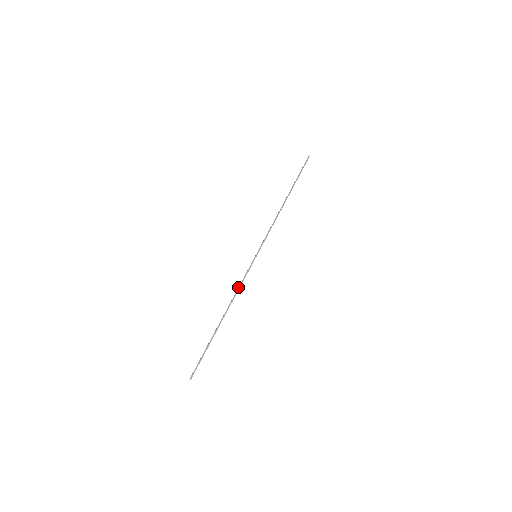
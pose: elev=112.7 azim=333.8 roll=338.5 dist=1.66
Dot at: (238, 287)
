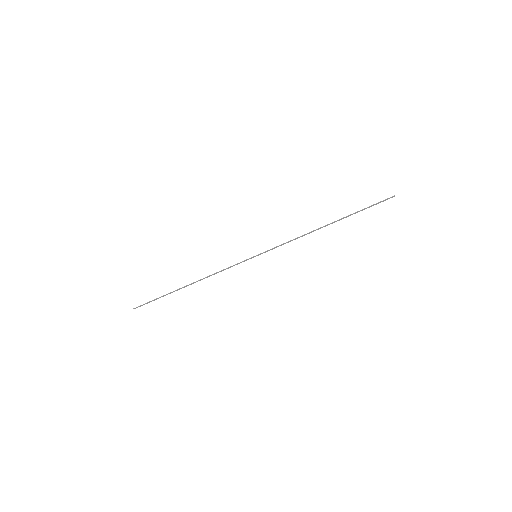
Dot at: (220, 271)
